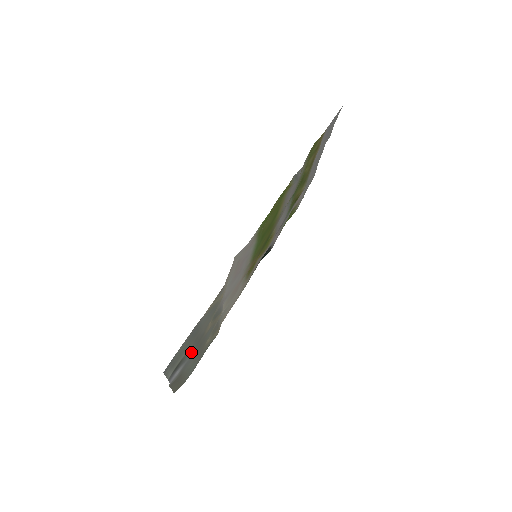
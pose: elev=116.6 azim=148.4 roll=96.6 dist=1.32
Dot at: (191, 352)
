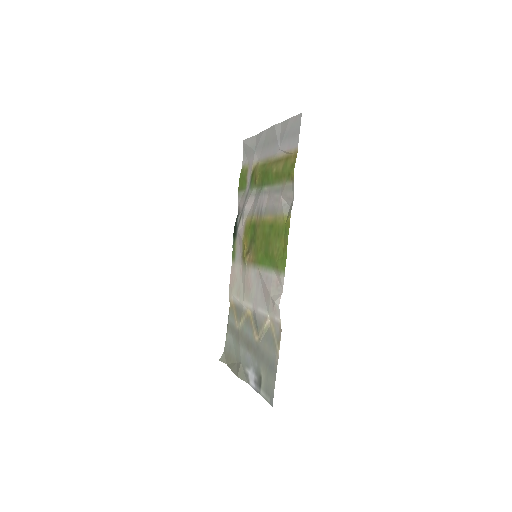
Dot at: (255, 361)
